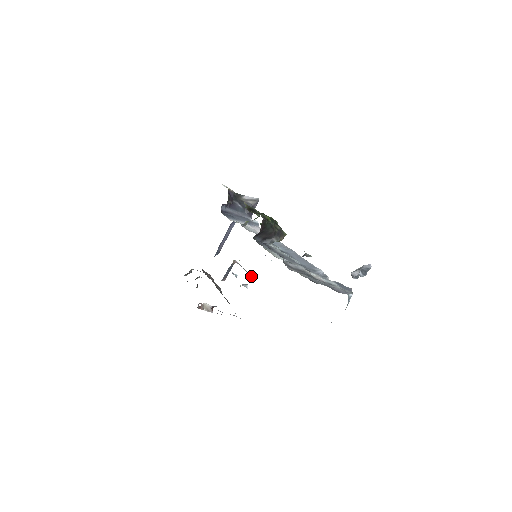
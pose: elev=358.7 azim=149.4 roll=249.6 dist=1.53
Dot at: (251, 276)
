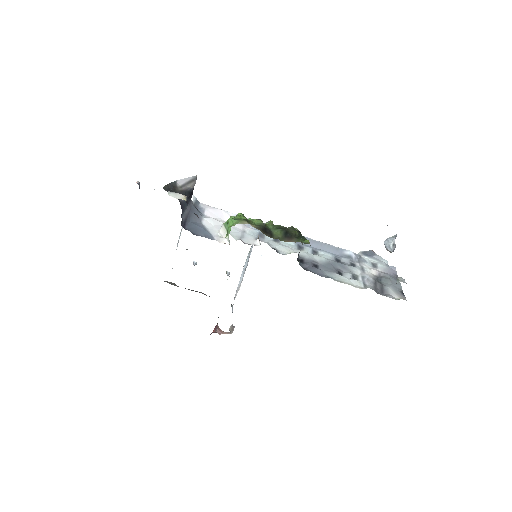
Dot at: occluded
